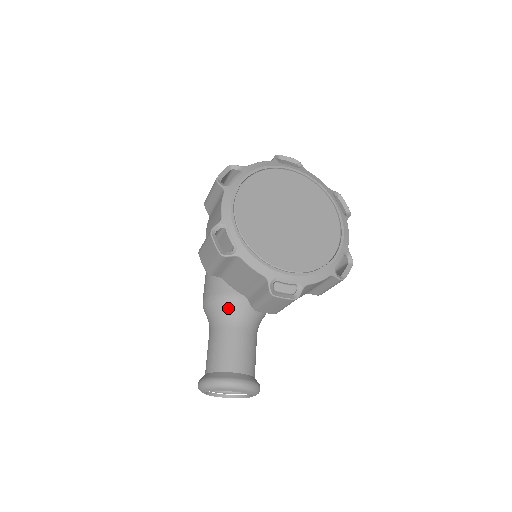
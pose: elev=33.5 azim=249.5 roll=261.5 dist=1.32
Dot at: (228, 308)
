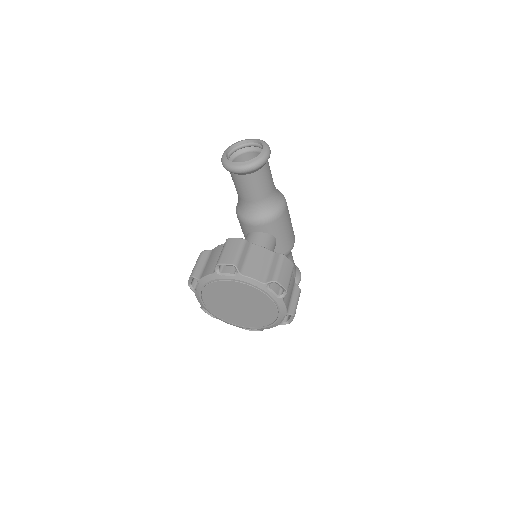
Dot at: occluded
